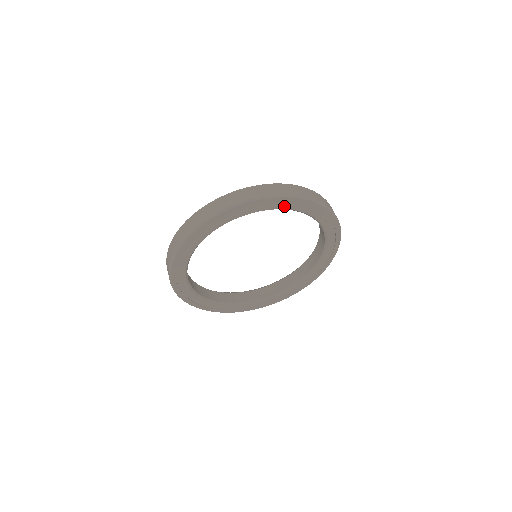
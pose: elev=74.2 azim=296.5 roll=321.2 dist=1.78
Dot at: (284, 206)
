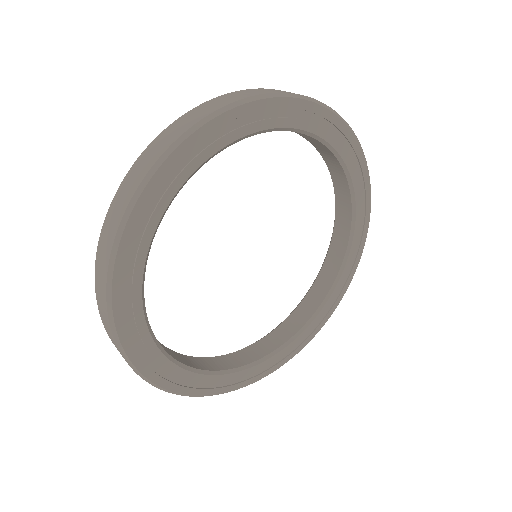
Dot at: (321, 130)
